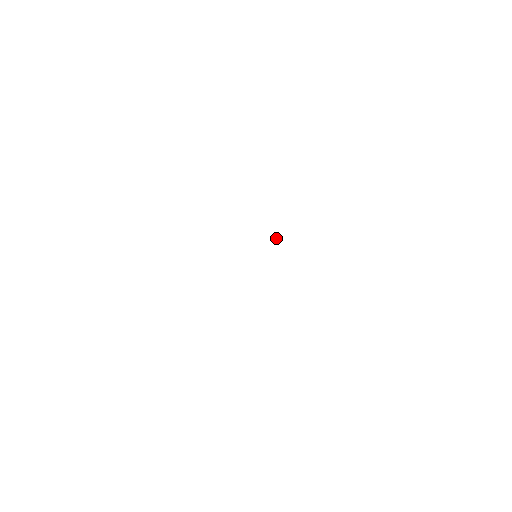
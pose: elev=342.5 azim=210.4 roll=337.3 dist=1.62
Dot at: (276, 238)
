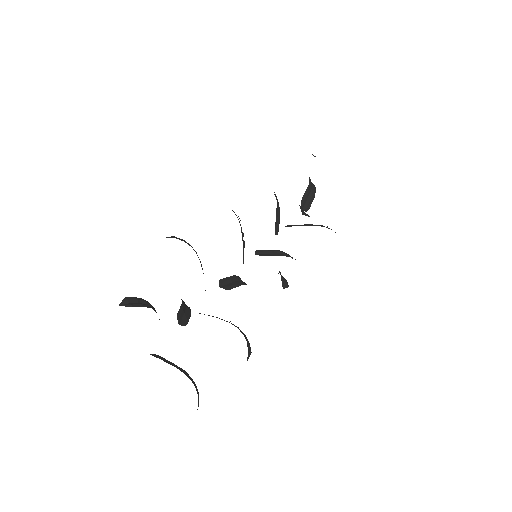
Dot at: occluded
